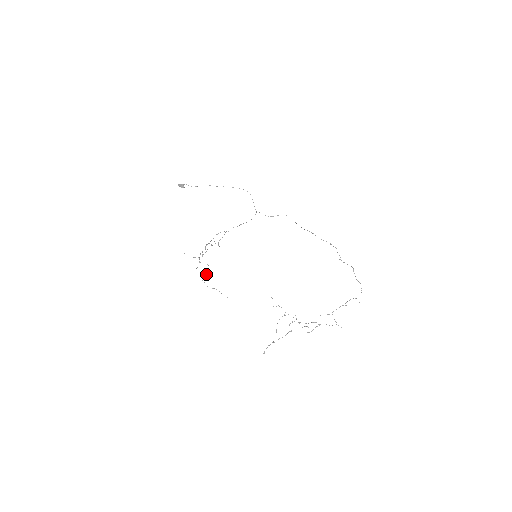
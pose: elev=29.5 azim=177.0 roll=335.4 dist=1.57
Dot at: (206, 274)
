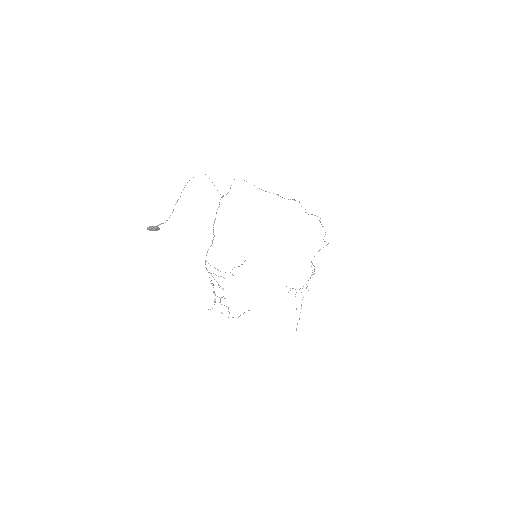
Dot at: (228, 308)
